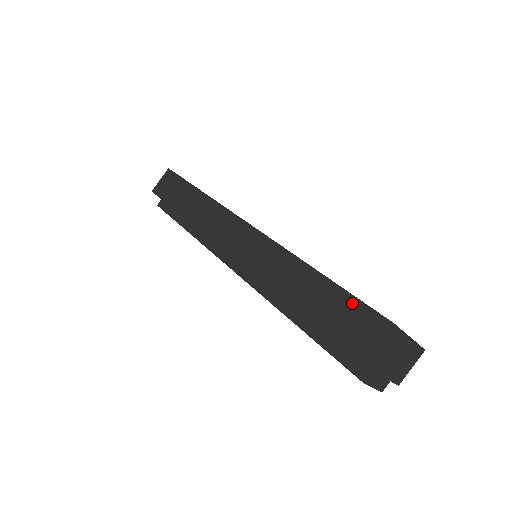
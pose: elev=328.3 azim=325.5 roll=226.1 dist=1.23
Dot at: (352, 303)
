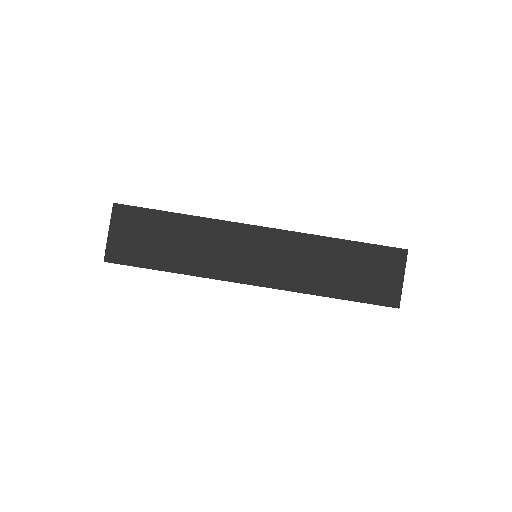
Dot at: occluded
